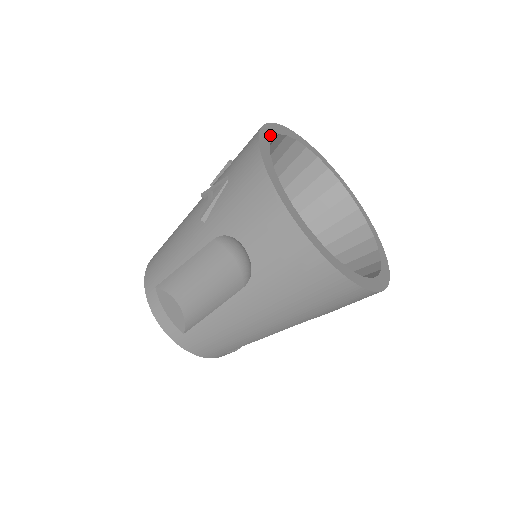
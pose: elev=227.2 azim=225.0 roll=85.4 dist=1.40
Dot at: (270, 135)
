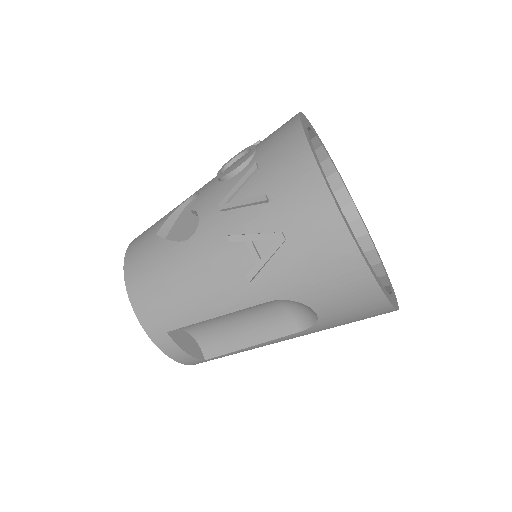
Dot at: (320, 167)
